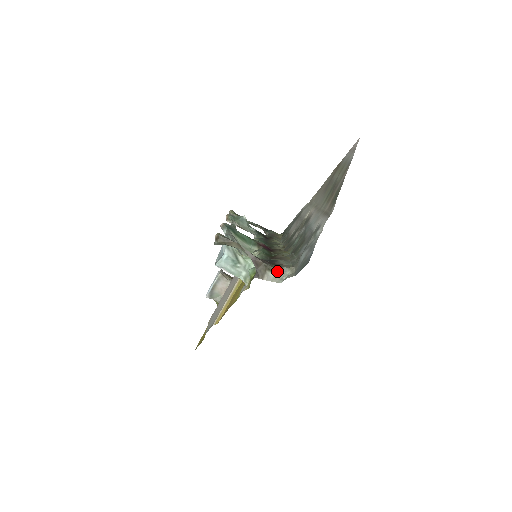
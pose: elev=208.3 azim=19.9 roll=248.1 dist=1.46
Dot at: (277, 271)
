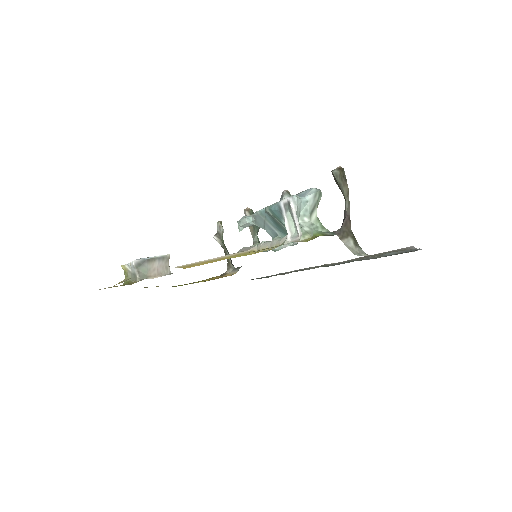
Dot at: (358, 245)
